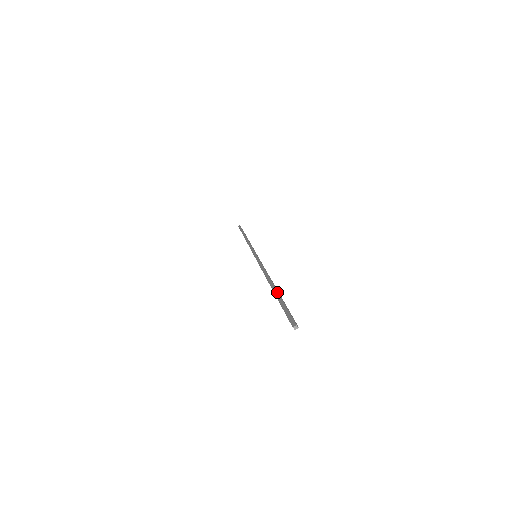
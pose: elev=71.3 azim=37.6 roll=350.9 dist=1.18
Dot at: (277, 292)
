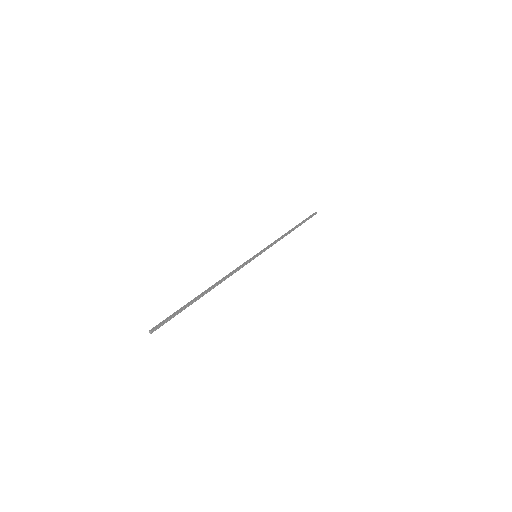
Dot at: (194, 300)
